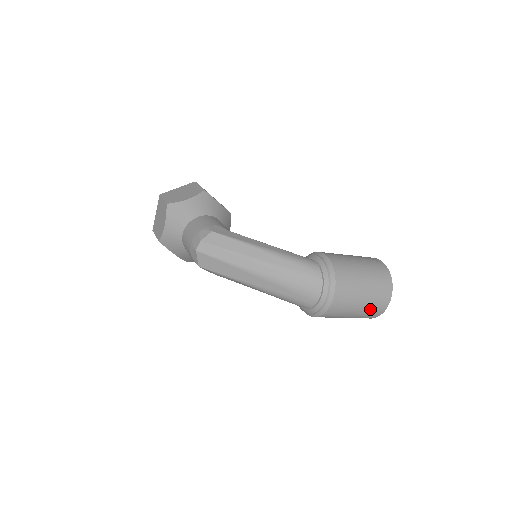
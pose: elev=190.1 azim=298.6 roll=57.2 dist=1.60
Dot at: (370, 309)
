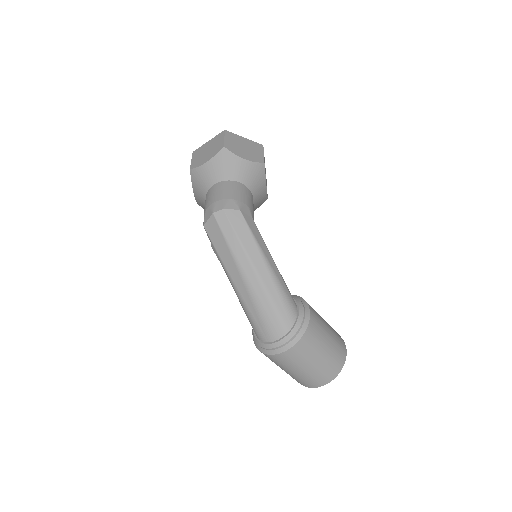
Dot at: (304, 378)
